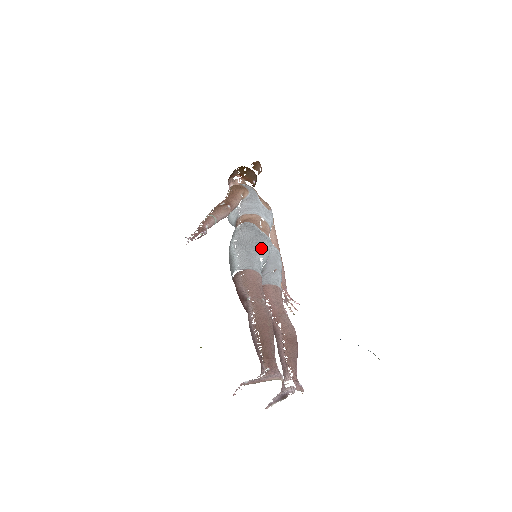
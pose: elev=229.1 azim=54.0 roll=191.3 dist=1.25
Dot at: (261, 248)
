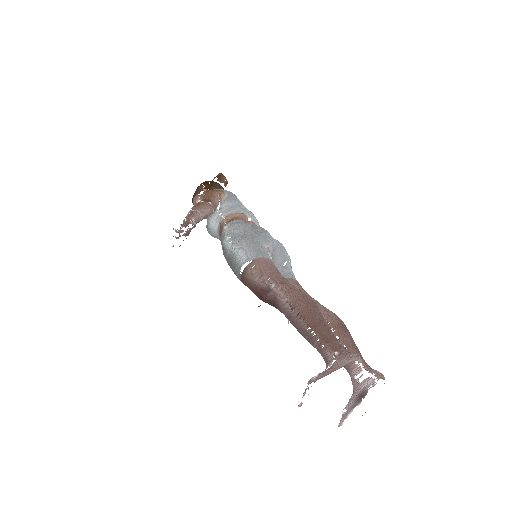
Dot at: (264, 236)
